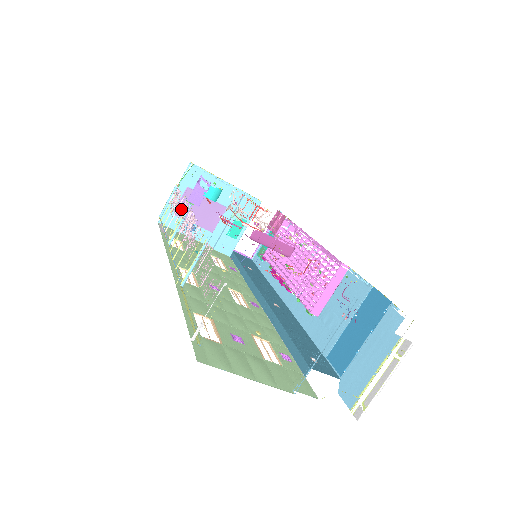
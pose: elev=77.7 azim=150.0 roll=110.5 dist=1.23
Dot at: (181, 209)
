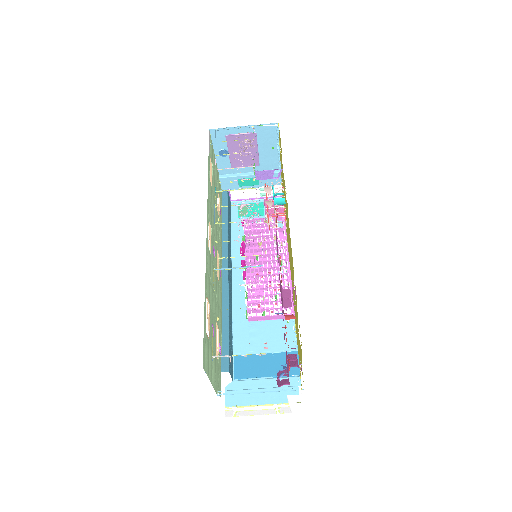
Dot at: (234, 138)
